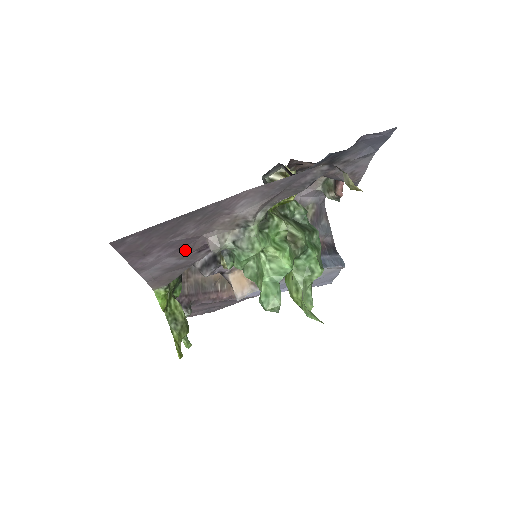
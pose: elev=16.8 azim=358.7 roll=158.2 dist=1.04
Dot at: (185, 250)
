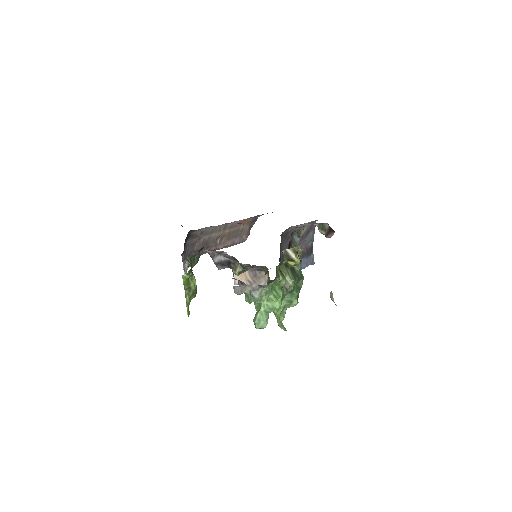
Dot at: occluded
